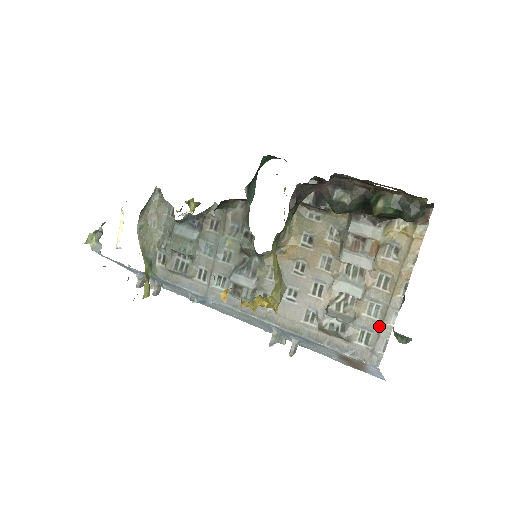
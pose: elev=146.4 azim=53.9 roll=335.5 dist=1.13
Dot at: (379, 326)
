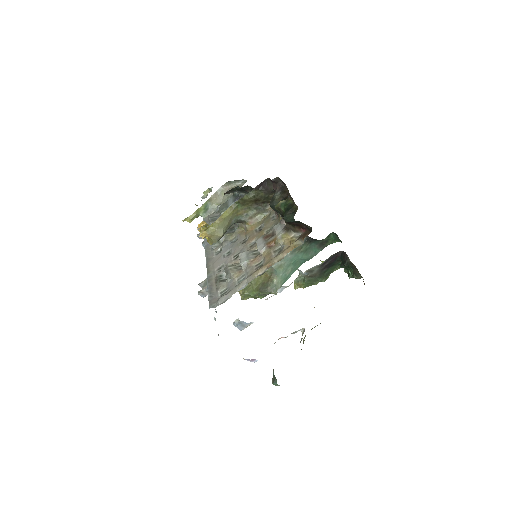
Dot at: (234, 287)
